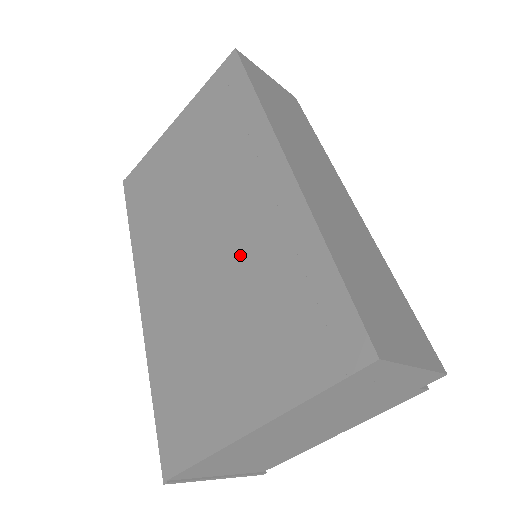
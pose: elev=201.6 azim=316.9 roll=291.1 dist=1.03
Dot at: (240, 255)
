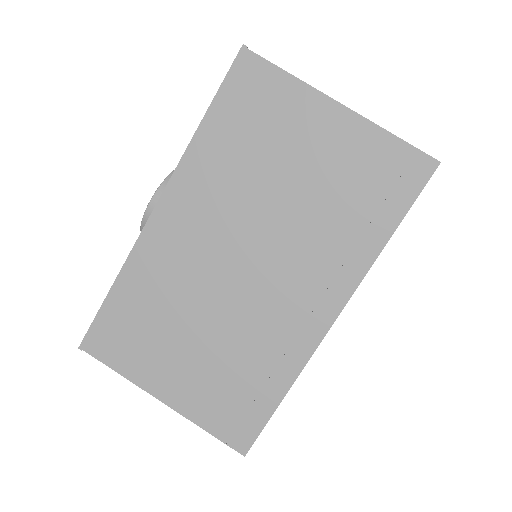
Dot at: (249, 319)
